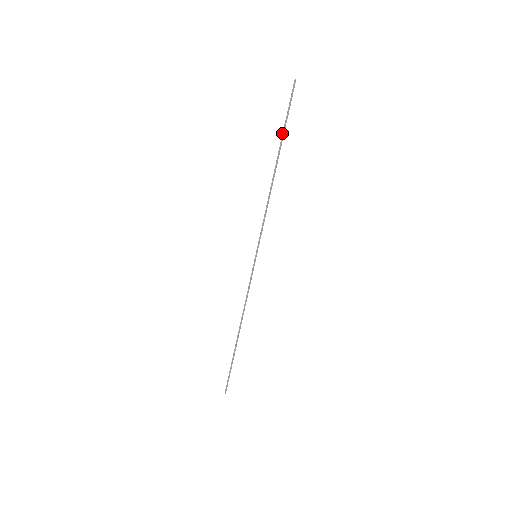
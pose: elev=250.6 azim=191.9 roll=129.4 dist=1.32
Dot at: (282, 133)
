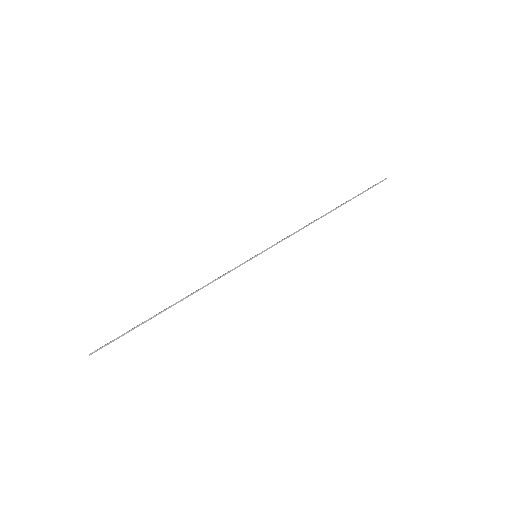
Dot at: (352, 198)
